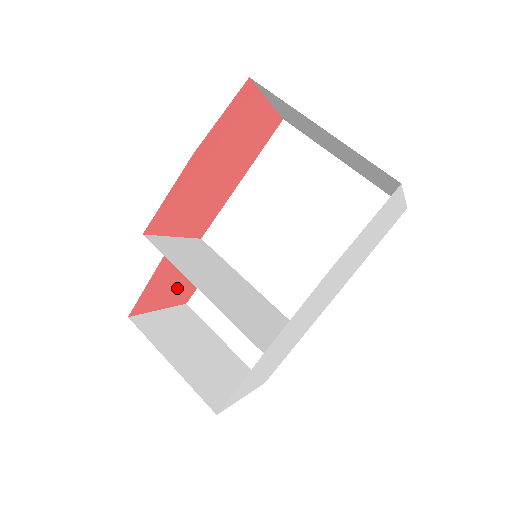
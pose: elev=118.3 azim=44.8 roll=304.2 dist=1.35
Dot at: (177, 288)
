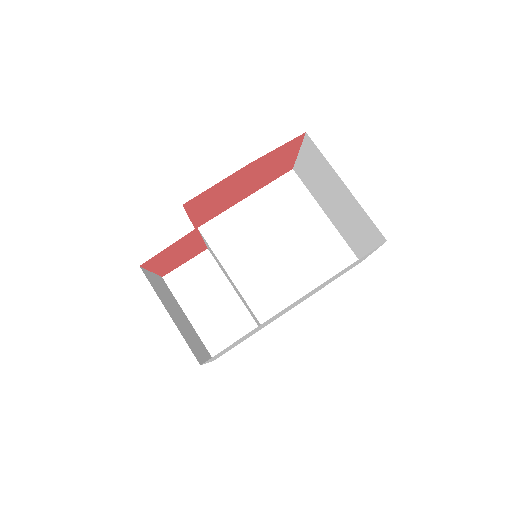
Dot at: (173, 260)
